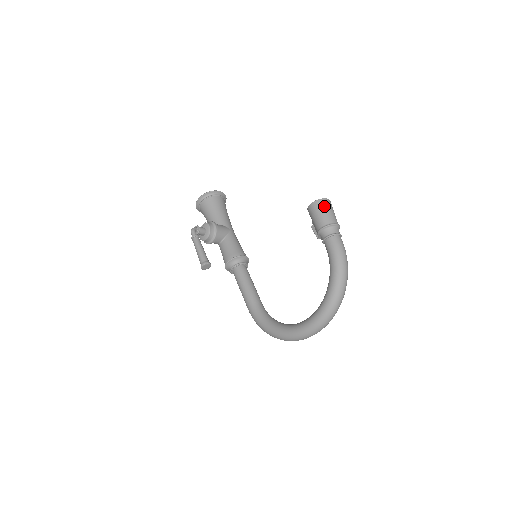
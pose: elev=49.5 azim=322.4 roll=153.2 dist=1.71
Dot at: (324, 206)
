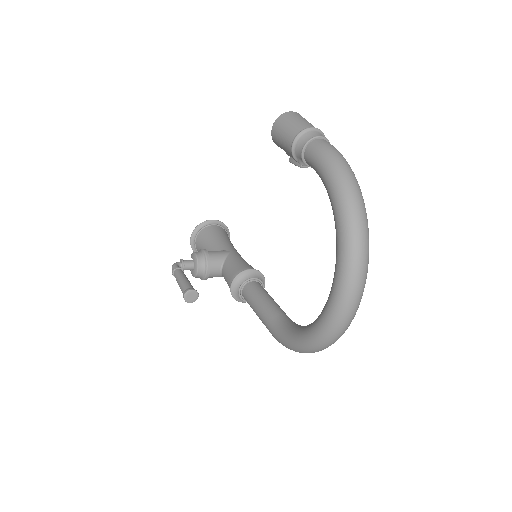
Dot at: (287, 119)
